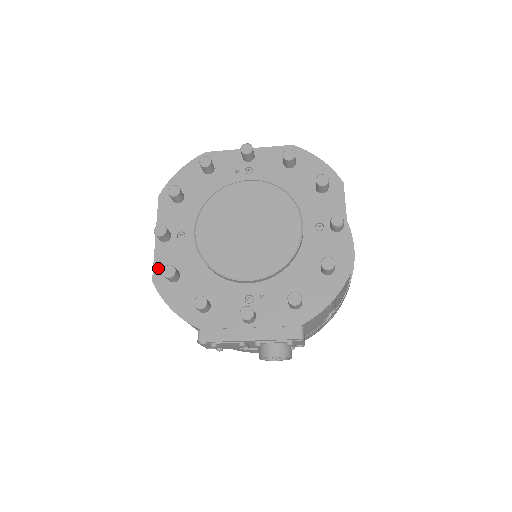
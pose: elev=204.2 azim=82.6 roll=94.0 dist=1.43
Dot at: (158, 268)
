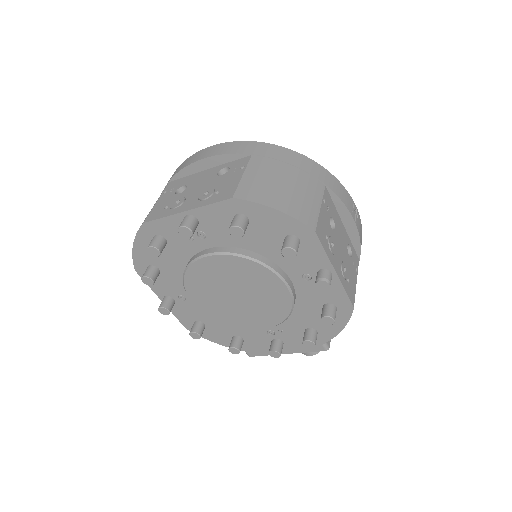
Dot at: (183, 321)
